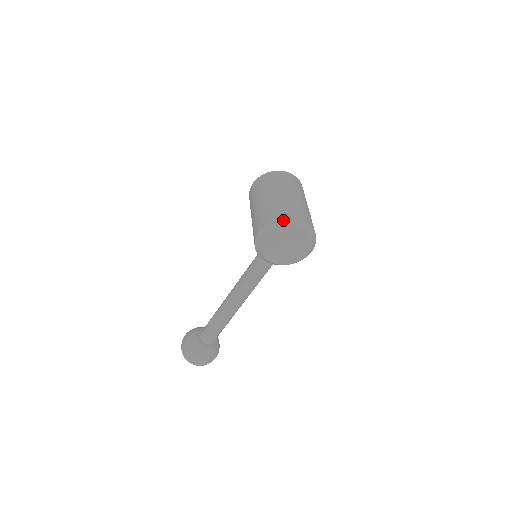
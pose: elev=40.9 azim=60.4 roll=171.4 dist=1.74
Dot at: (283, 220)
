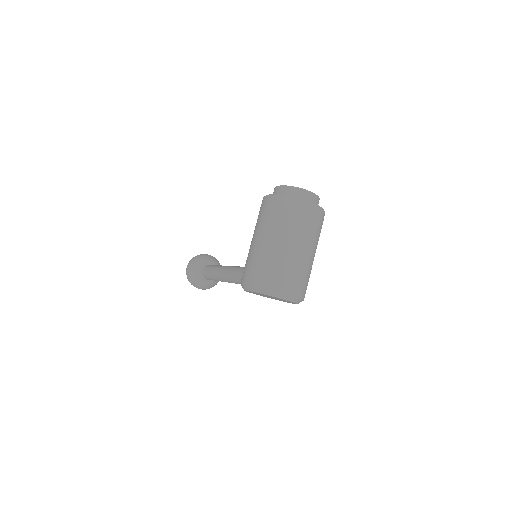
Dot at: (267, 291)
